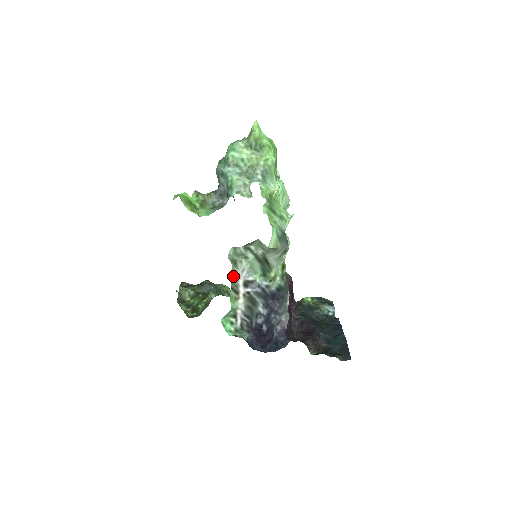
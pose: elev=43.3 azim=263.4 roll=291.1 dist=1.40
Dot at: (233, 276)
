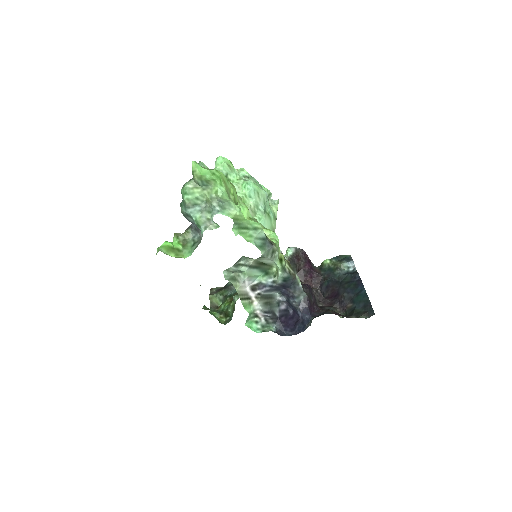
Dot at: (237, 290)
